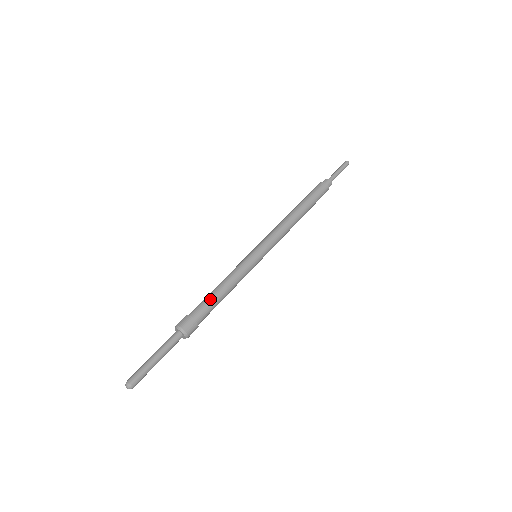
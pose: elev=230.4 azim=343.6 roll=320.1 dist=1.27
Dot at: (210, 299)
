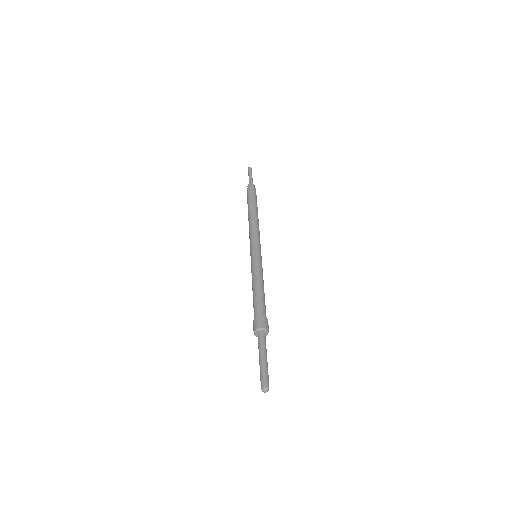
Dot at: (255, 300)
